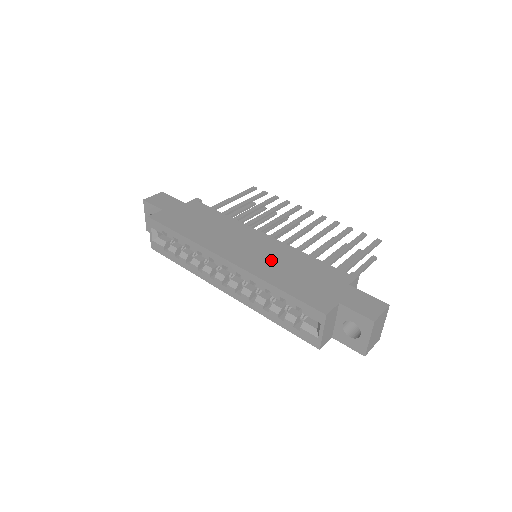
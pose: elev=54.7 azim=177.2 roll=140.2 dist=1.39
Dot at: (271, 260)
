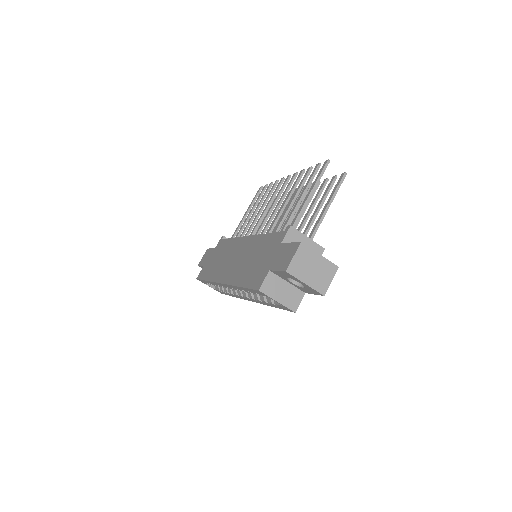
Dot at: (243, 261)
